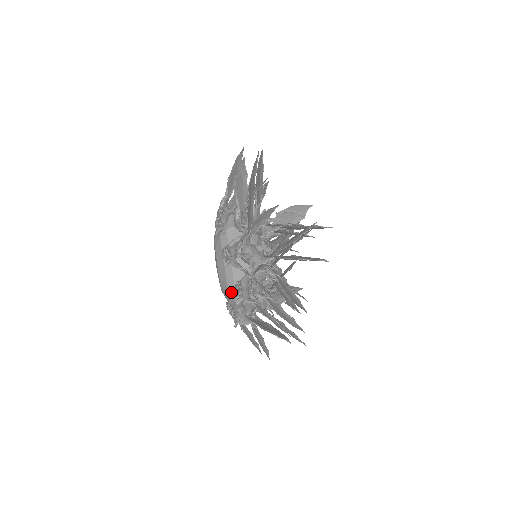
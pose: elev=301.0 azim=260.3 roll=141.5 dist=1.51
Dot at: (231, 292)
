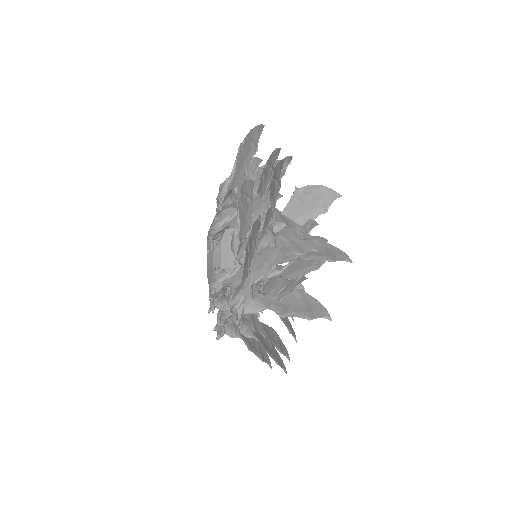
Dot at: occluded
